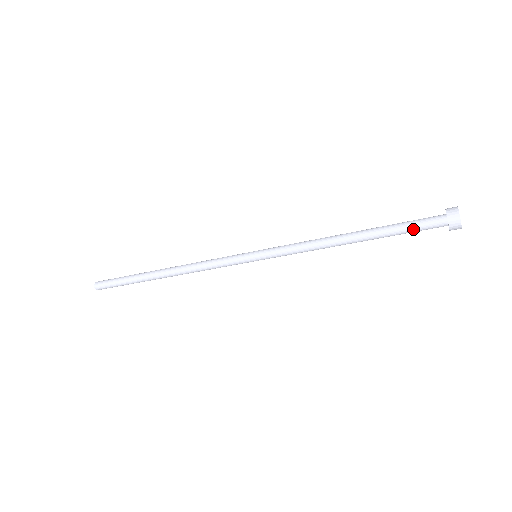
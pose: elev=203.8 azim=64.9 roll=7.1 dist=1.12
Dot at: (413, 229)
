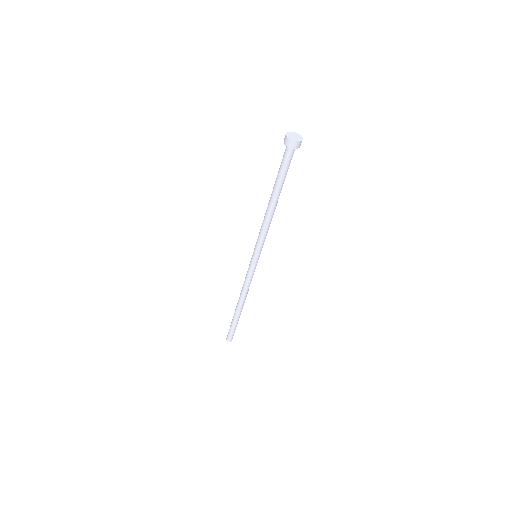
Dot at: (281, 165)
